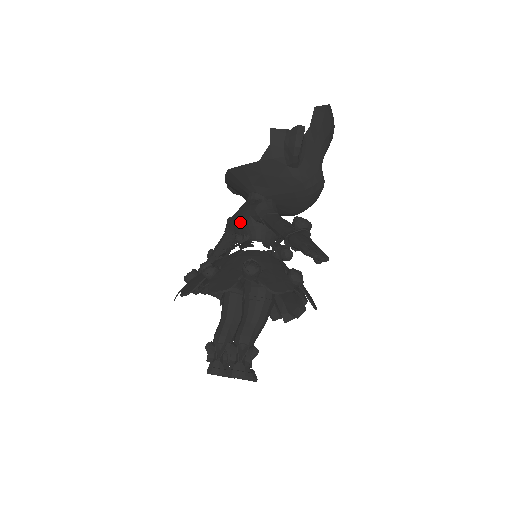
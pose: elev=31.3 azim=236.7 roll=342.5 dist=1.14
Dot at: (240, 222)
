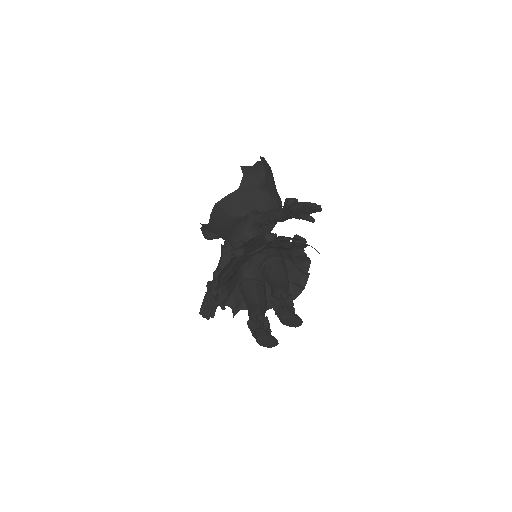
Dot at: (237, 234)
